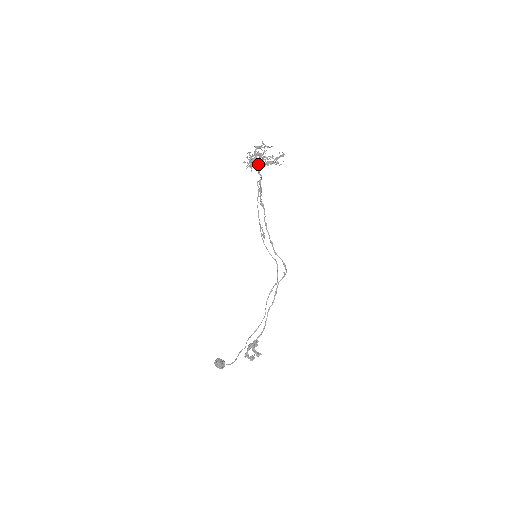
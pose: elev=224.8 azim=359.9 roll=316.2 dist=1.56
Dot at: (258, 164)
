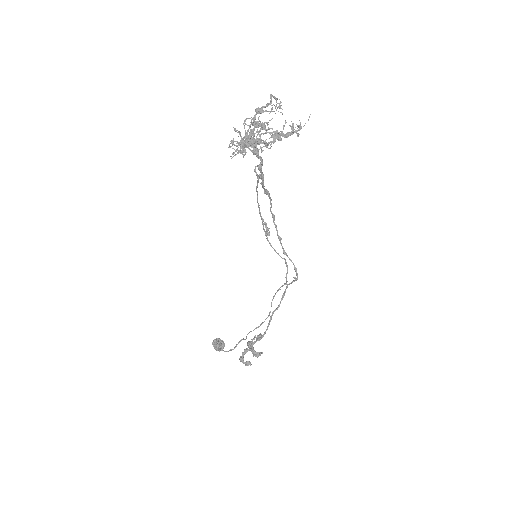
Dot at: (254, 146)
